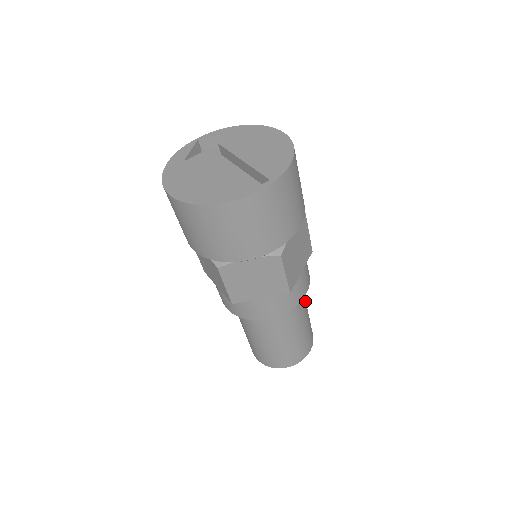
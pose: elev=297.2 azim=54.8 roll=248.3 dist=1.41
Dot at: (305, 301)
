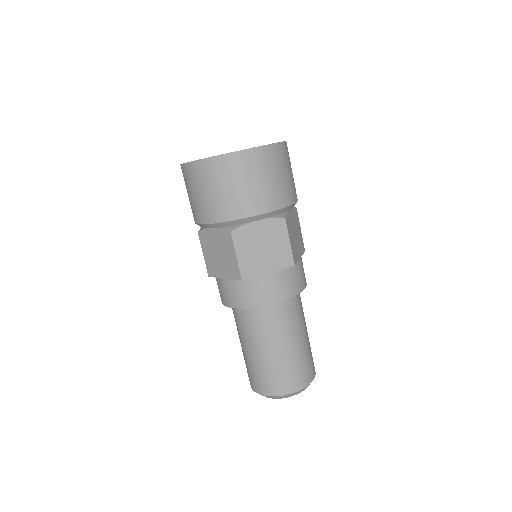
Dot at: occluded
